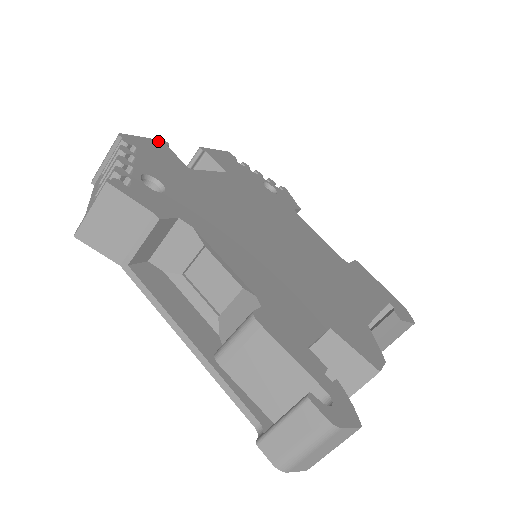
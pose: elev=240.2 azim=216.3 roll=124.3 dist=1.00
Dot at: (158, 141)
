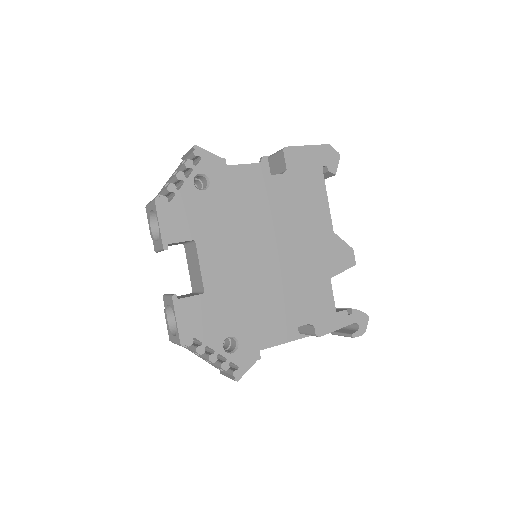
Dot at: (176, 306)
